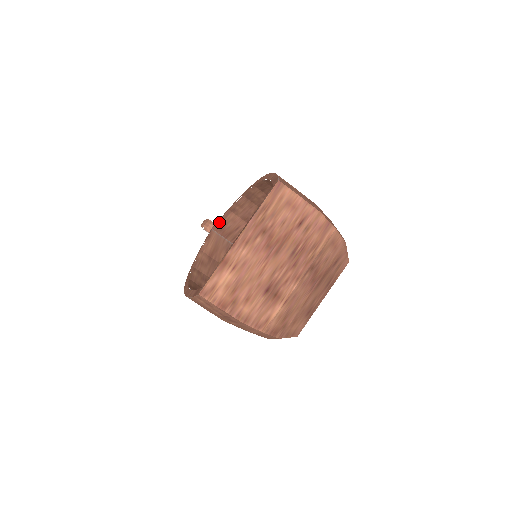
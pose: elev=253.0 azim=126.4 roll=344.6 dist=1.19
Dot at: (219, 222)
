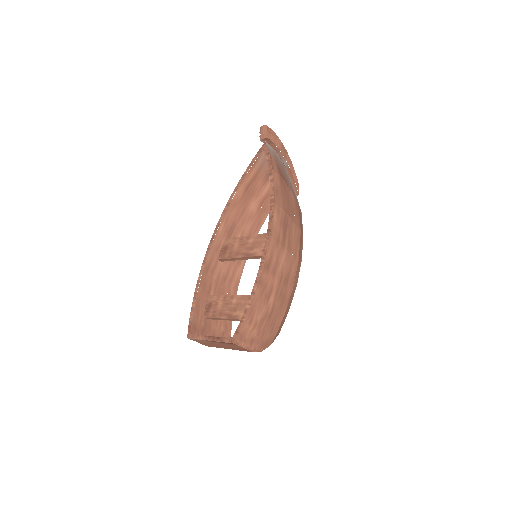
Dot at: (266, 160)
